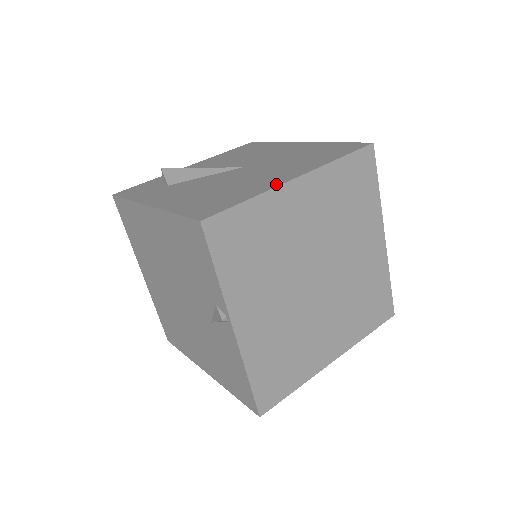
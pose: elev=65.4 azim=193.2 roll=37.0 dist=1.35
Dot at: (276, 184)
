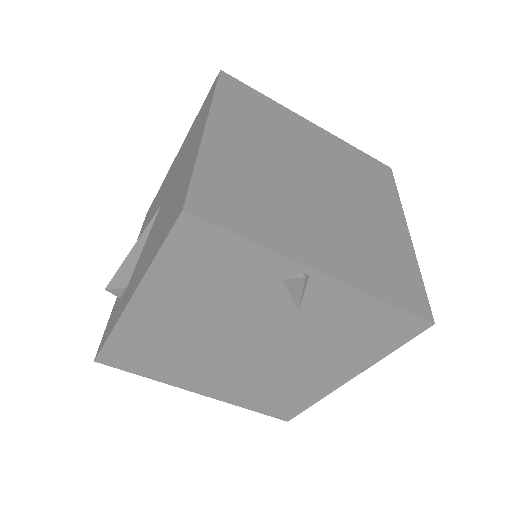
Dot at: (198, 144)
